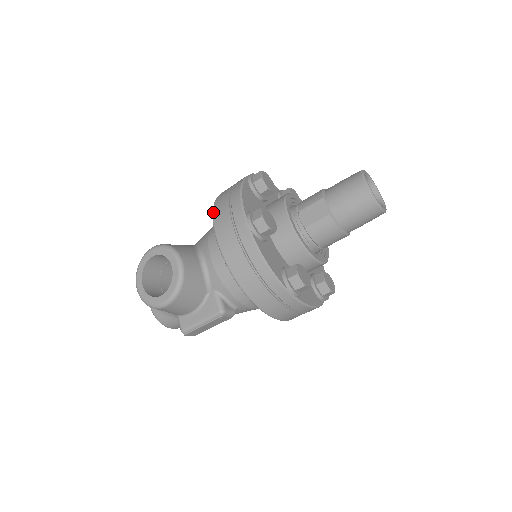
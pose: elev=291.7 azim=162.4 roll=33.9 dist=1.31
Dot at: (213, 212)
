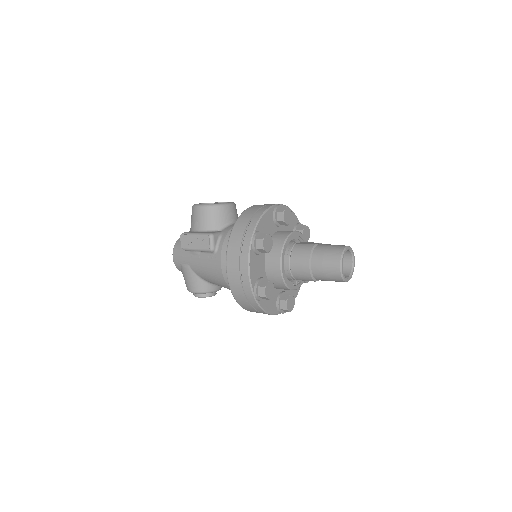
Dot at: occluded
